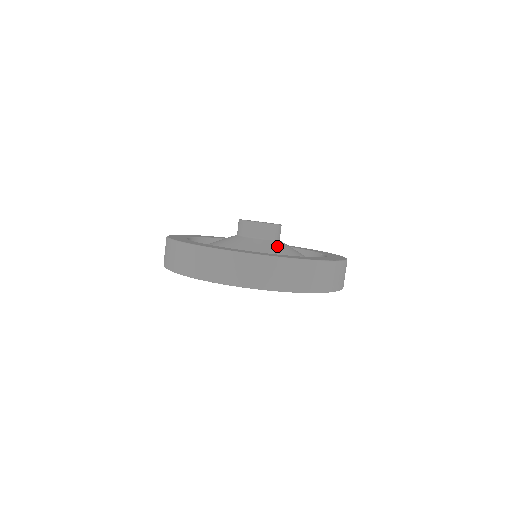
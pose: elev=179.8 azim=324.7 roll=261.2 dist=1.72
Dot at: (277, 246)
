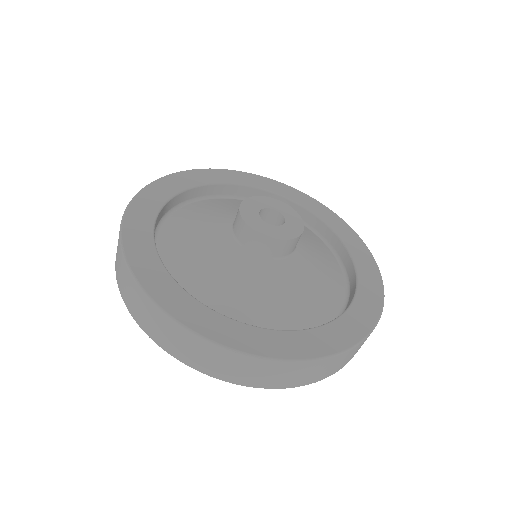
Dot at: (290, 274)
